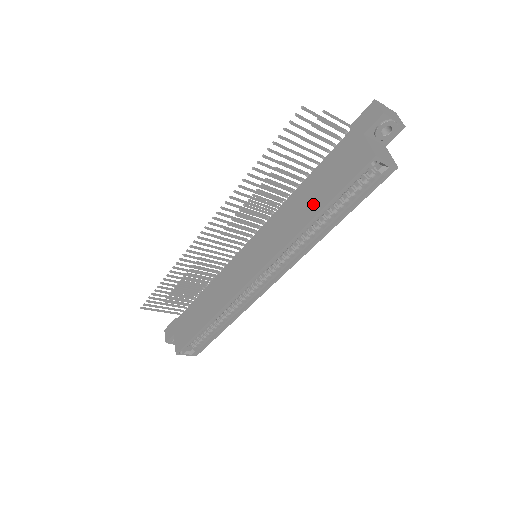
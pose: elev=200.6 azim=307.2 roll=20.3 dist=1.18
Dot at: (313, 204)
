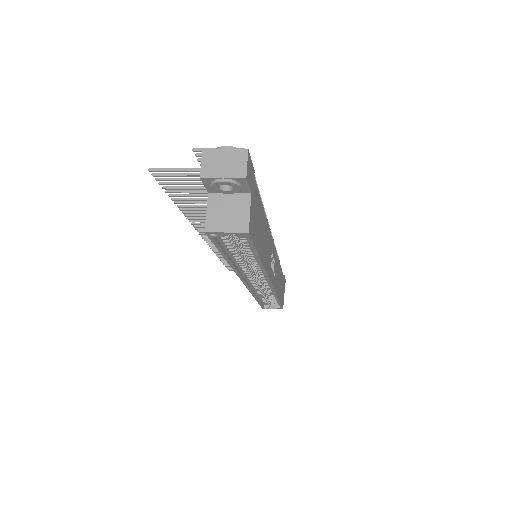
Dot at: occluded
